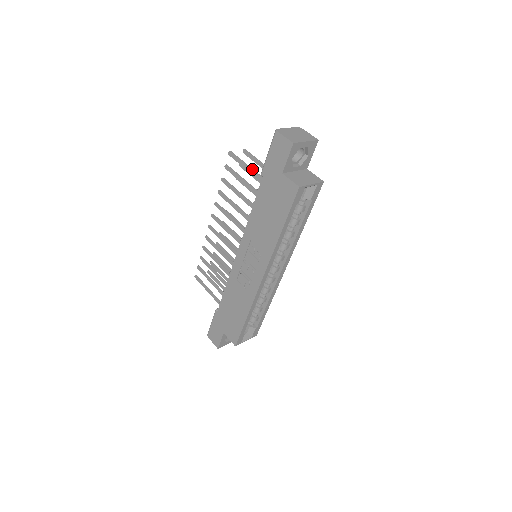
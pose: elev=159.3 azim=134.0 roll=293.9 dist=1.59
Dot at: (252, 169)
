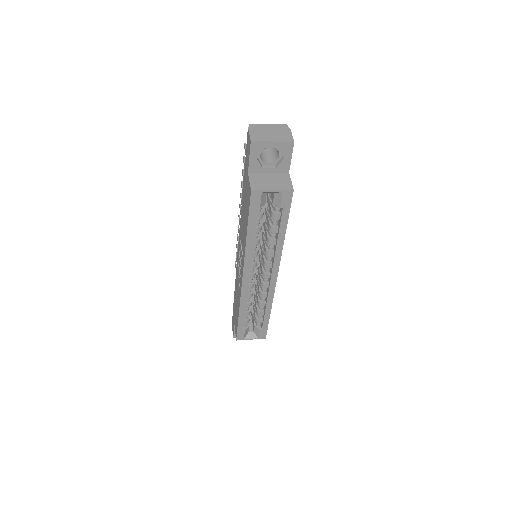
Dot at: occluded
